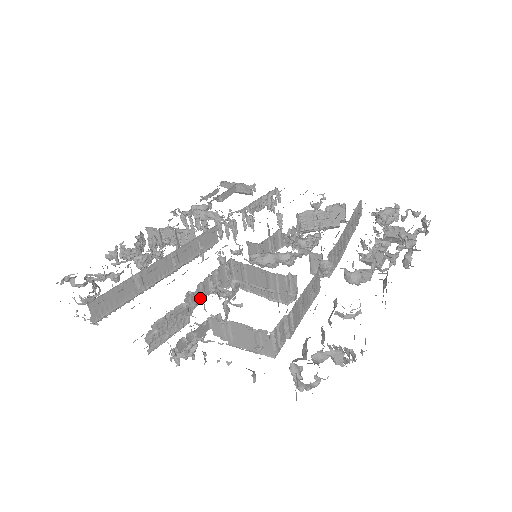
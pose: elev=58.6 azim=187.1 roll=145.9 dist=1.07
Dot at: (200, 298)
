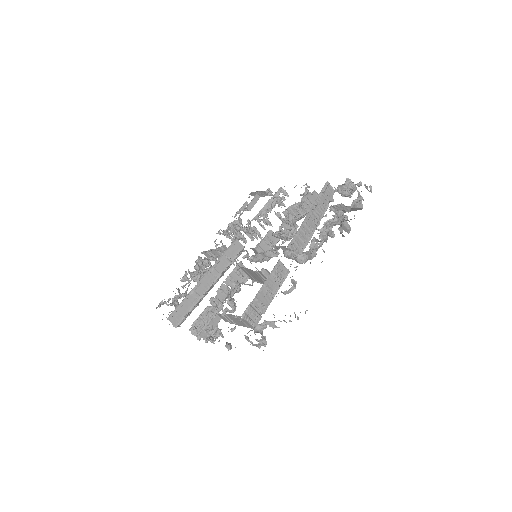
Dot at: (223, 297)
